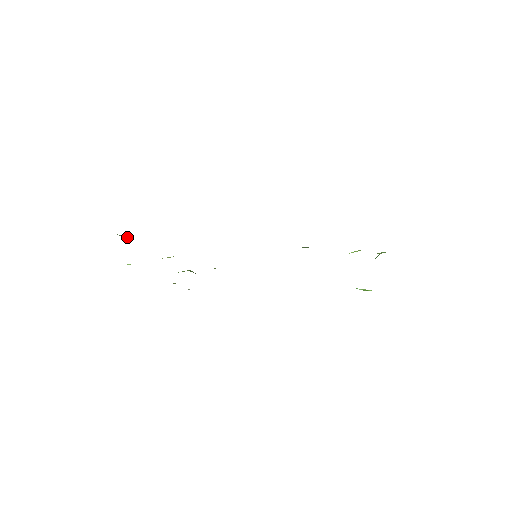
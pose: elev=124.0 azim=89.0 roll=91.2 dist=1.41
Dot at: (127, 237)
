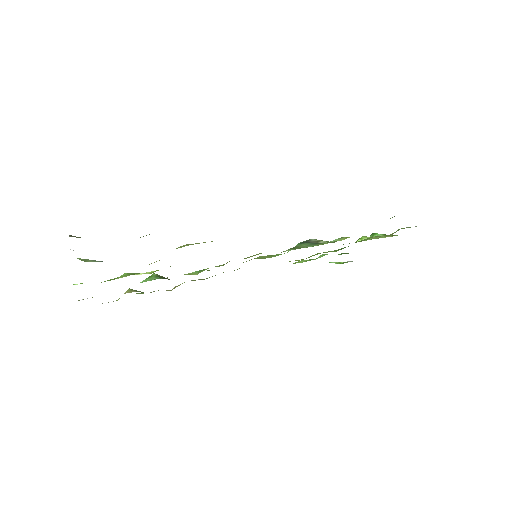
Dot at: (93, 260)
